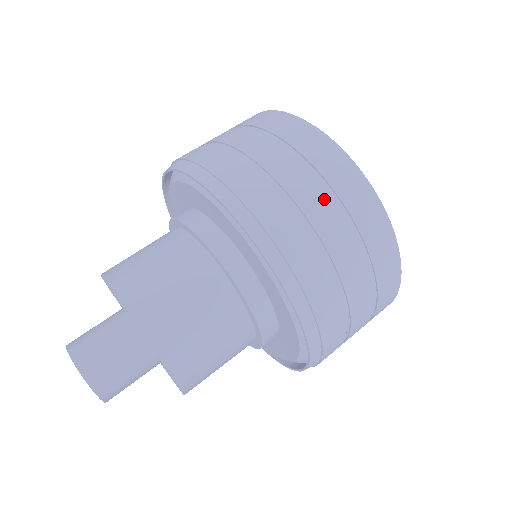
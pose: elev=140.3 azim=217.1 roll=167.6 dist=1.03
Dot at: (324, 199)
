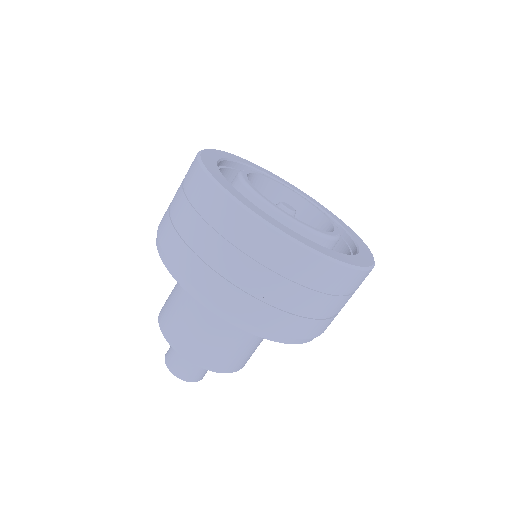
Dot at: (250, 265)
